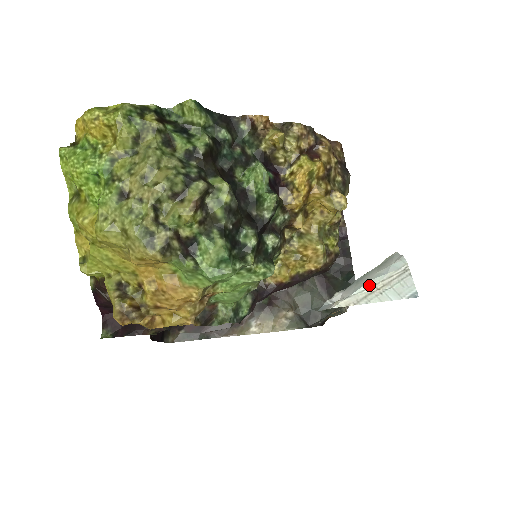
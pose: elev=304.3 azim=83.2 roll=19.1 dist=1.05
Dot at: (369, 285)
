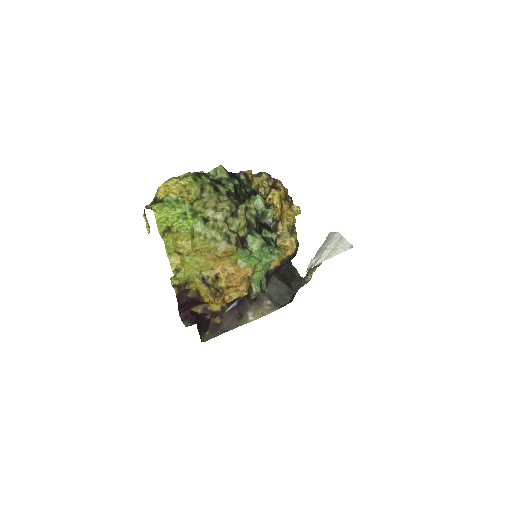
Dot at: (328, 249)
